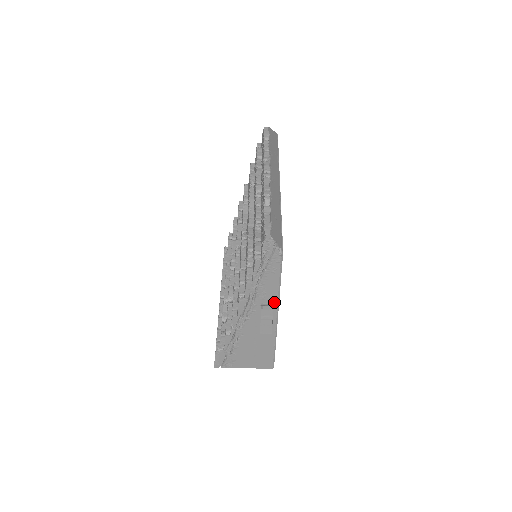
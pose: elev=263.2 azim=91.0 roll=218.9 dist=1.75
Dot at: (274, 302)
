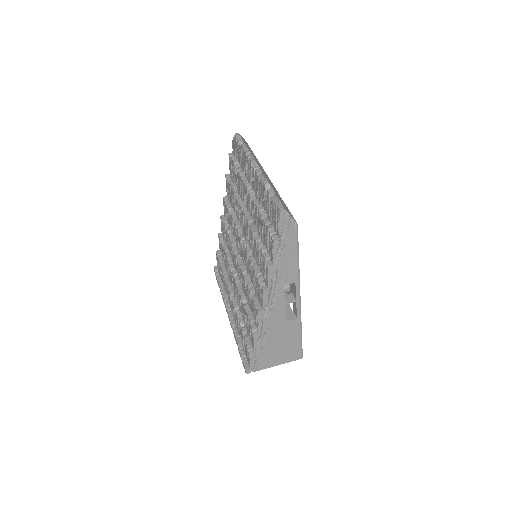
Dot at: (295, 281)
